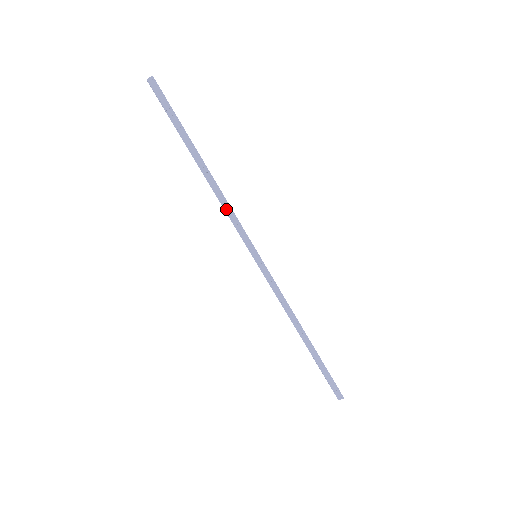
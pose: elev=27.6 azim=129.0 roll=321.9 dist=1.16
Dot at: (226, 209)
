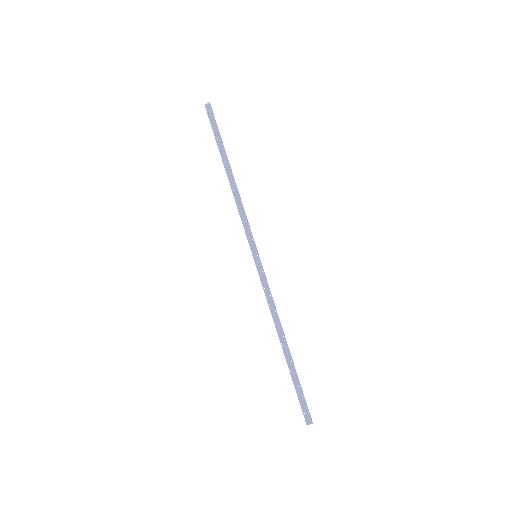
Dot at: (240, 210)
